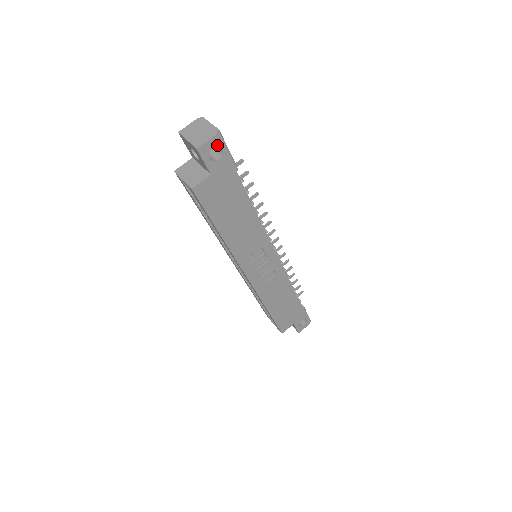
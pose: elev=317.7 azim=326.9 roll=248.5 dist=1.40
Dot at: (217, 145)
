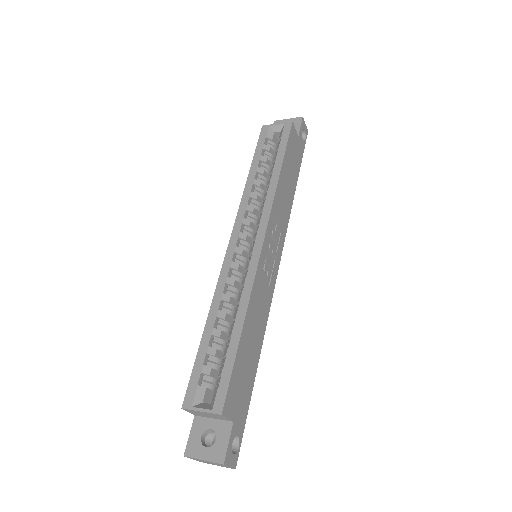
Dot at: (305, 134)
